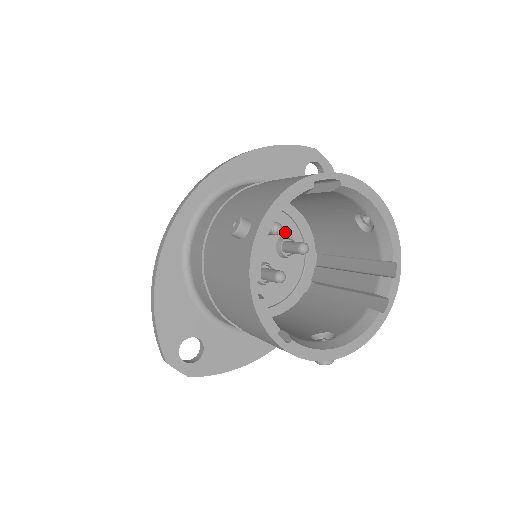
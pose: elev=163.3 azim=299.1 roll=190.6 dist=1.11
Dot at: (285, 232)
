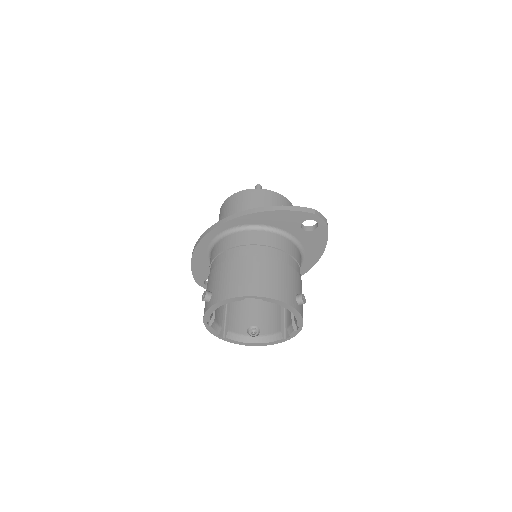
Dot at: occluded
